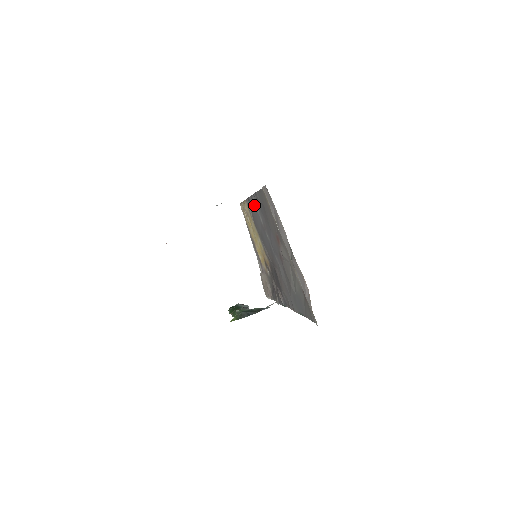
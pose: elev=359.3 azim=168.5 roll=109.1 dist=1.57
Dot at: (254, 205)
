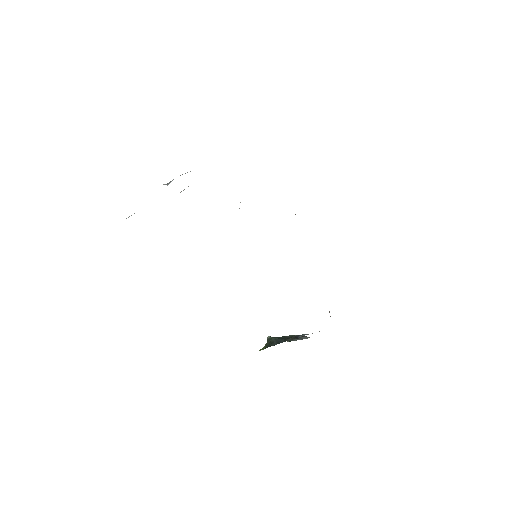
Dot at: occluded
